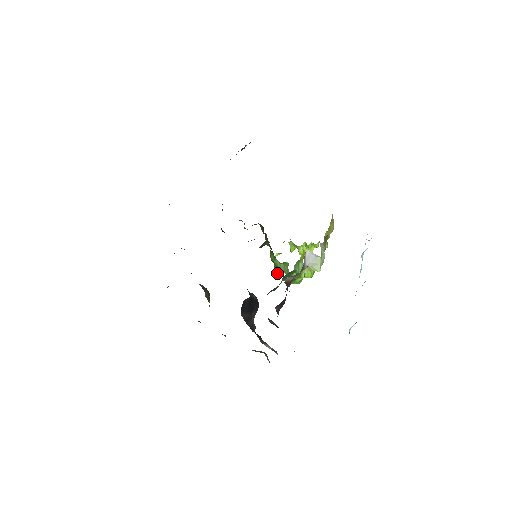
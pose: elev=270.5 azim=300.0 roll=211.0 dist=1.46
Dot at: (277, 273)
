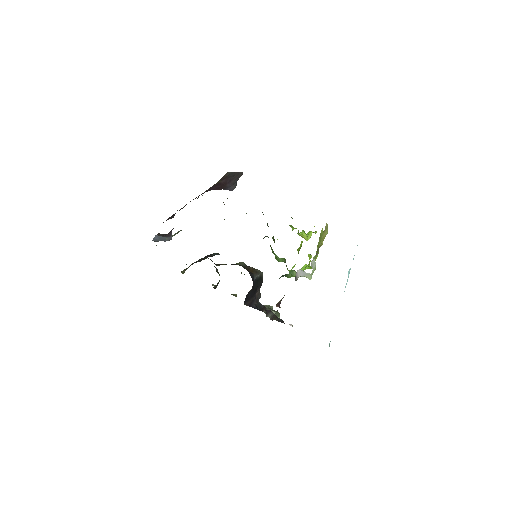
Dot at: (277, 260)
